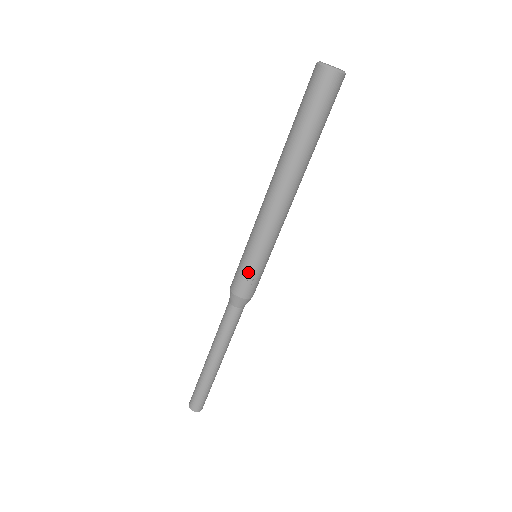
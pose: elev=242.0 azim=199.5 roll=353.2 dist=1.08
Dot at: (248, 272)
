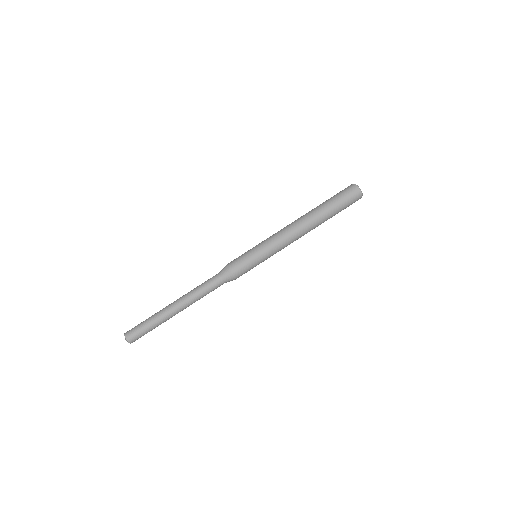
Dot at: (247, 257)
